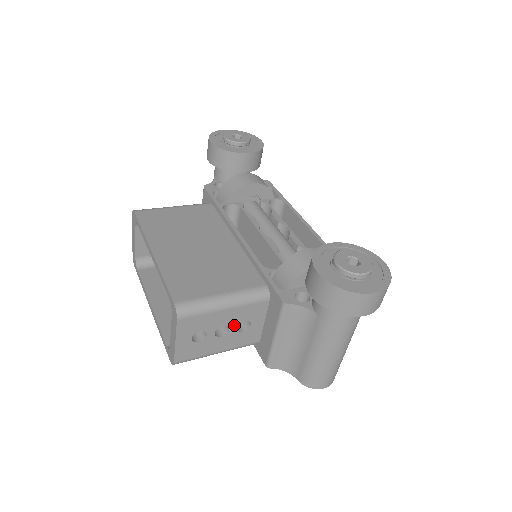
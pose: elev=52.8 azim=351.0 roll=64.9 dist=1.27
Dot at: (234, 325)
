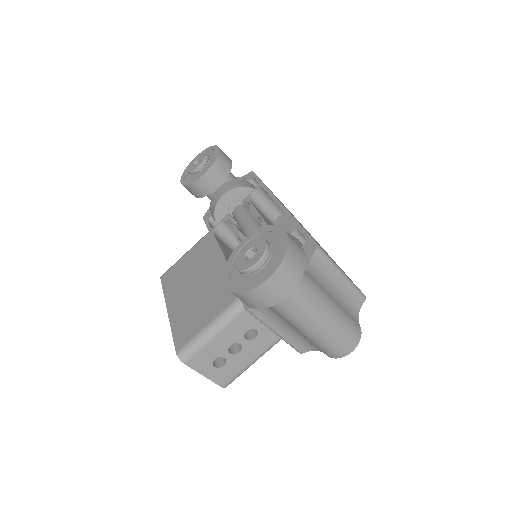
Dot at: (240, 339)
